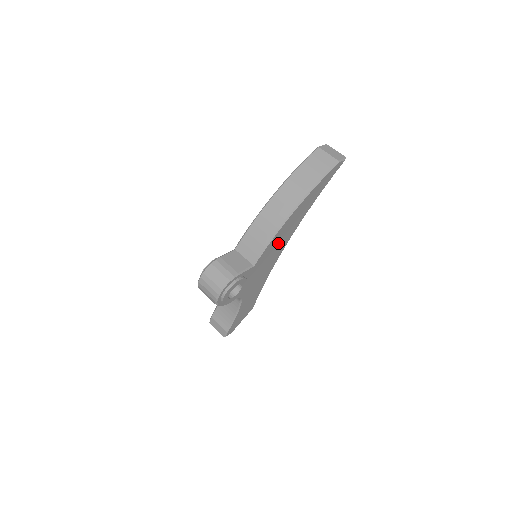
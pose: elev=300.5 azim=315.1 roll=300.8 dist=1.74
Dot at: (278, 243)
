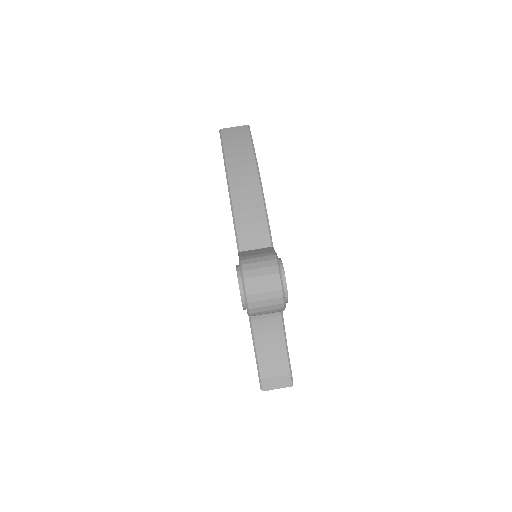
Dot at: occluded
